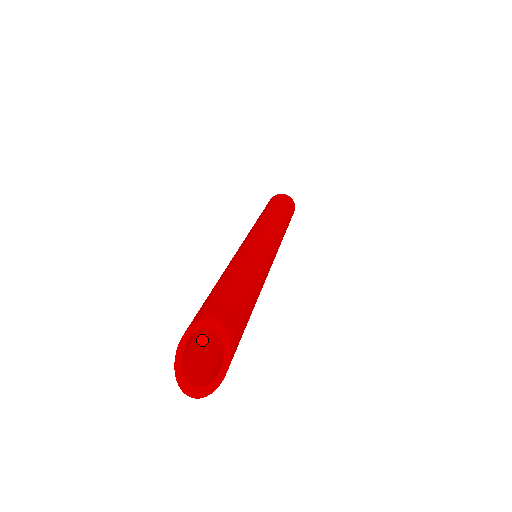
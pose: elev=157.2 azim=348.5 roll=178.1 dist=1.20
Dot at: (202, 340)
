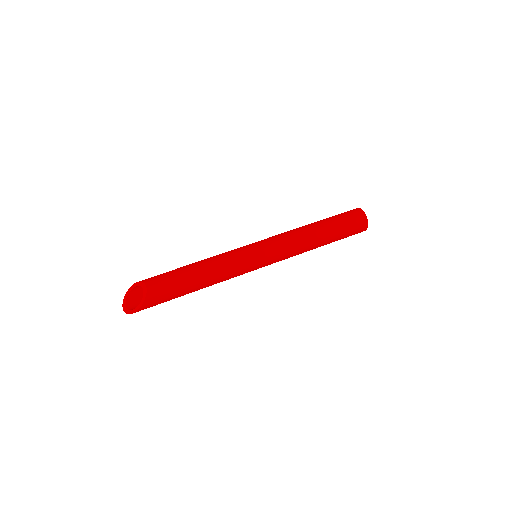
Dot at: occluded
